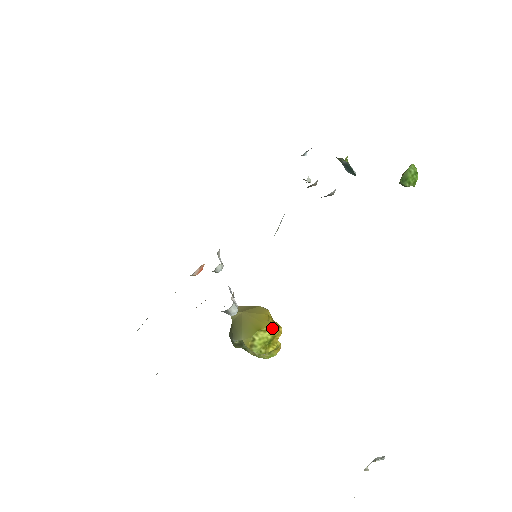
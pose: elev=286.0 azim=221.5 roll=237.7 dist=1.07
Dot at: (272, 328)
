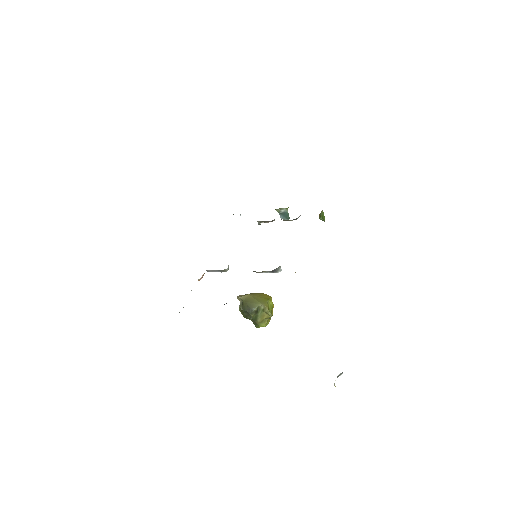
Dot at: occluded
